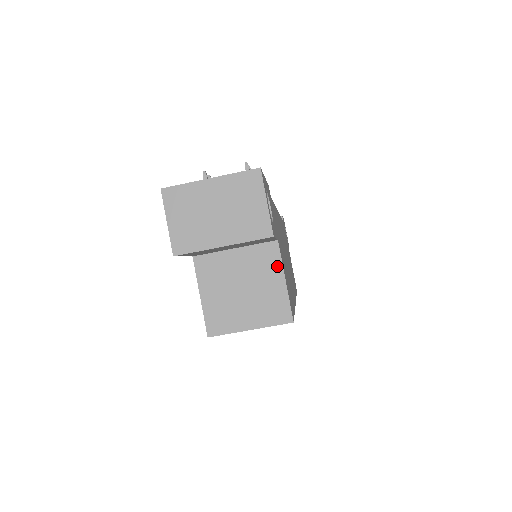
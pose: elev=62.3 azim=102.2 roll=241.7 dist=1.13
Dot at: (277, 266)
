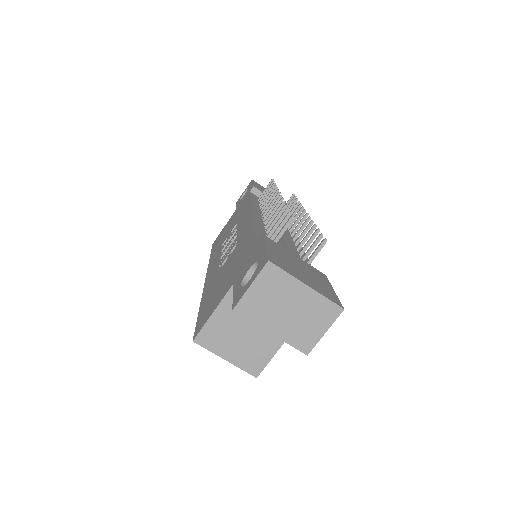
Dot at: occluded
